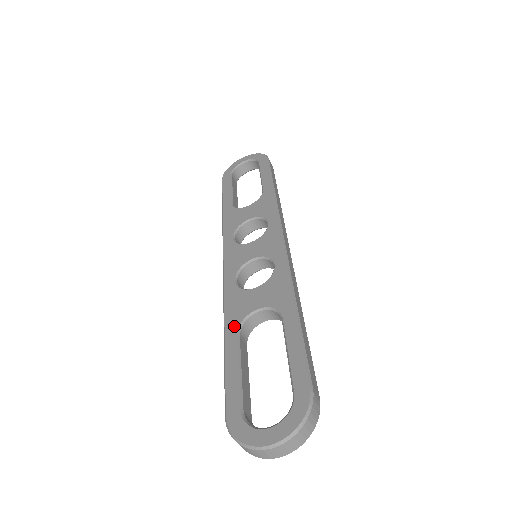
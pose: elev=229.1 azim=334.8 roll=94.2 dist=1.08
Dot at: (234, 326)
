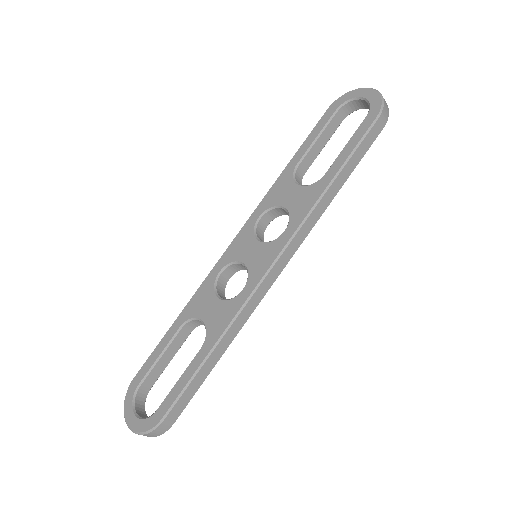
Dot at: (185, 317)
